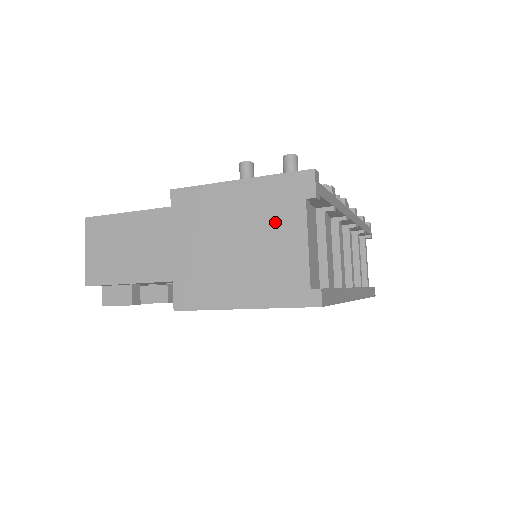
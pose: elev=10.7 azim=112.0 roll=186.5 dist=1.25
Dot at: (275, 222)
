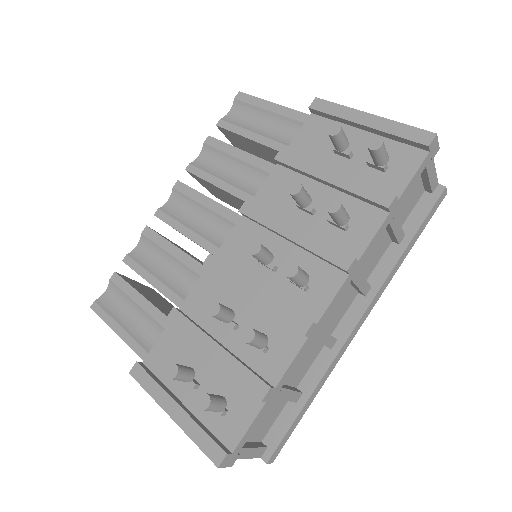
Dot at: occluded
